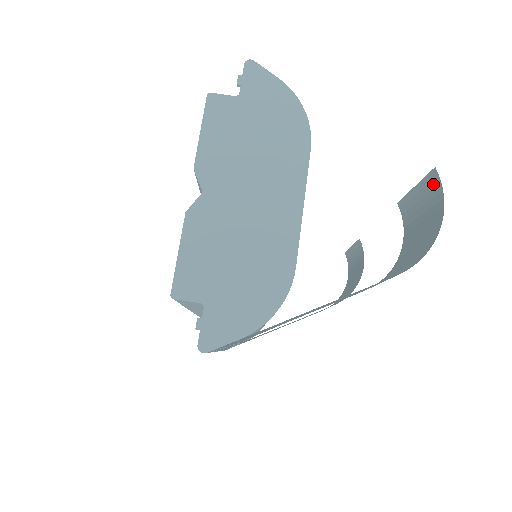
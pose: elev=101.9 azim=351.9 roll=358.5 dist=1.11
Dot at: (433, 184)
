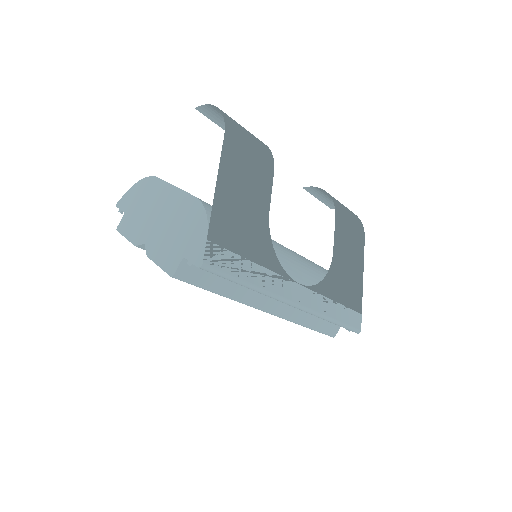
Dot at: (207, 112)
